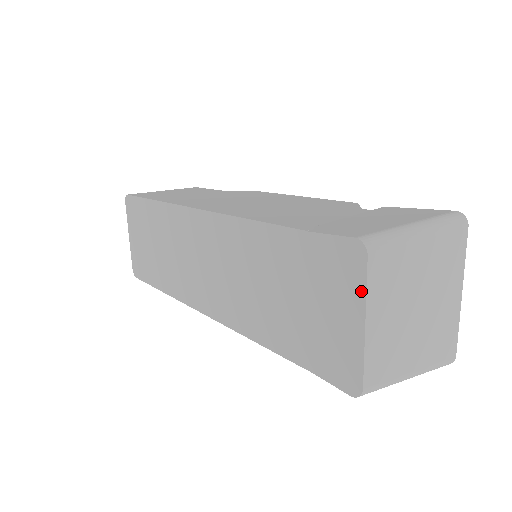
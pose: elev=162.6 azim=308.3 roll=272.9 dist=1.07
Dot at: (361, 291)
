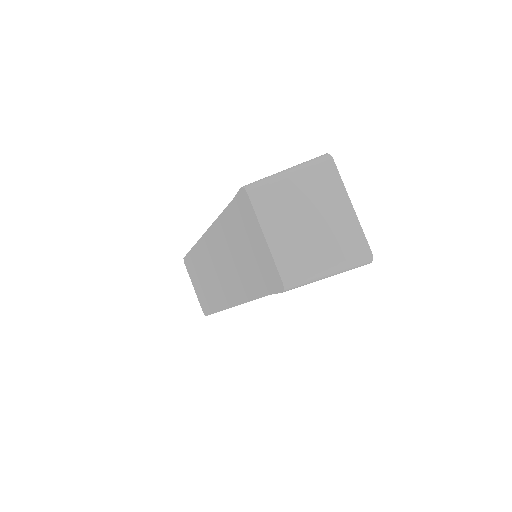
Dot at: (255, 217)
